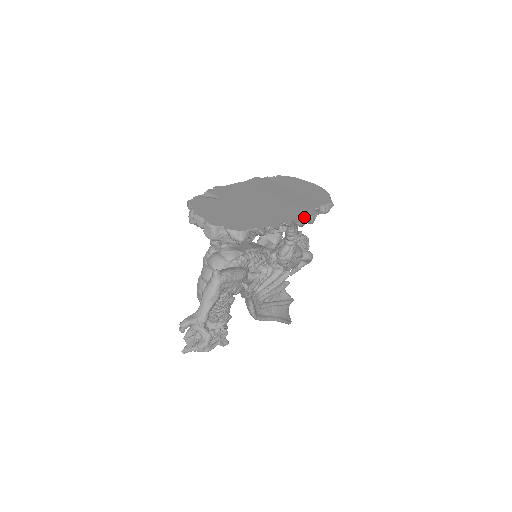
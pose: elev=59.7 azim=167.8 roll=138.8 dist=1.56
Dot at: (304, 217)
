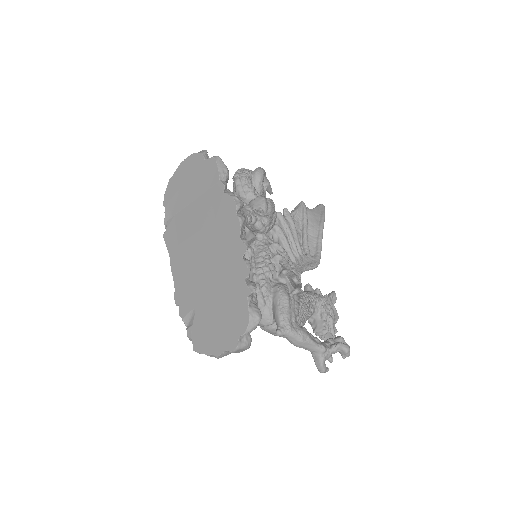
Dot at: (237, 219)
